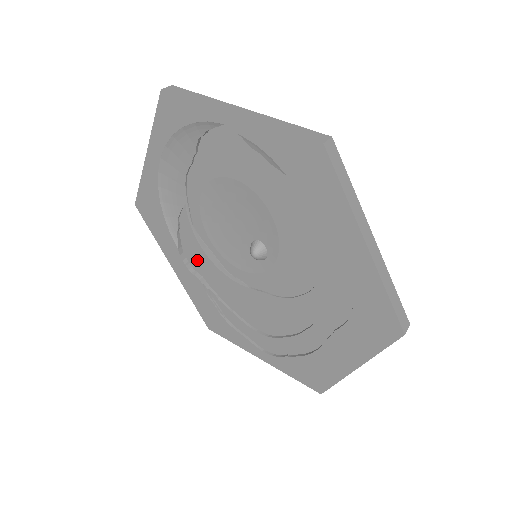
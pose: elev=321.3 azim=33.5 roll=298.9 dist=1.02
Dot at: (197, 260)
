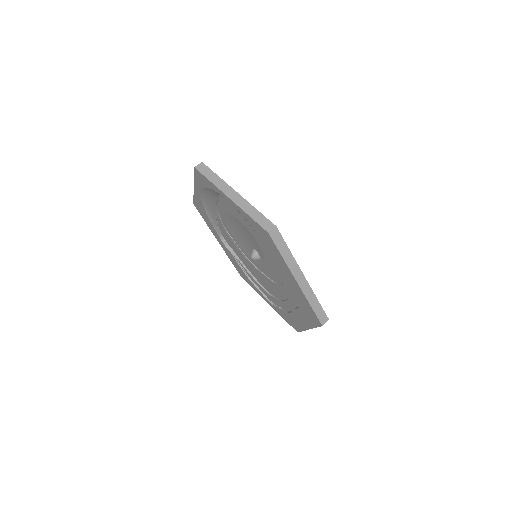
Dot at: (229, 243)
